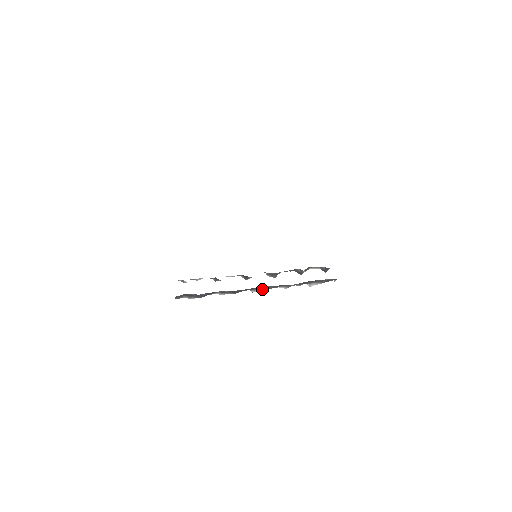
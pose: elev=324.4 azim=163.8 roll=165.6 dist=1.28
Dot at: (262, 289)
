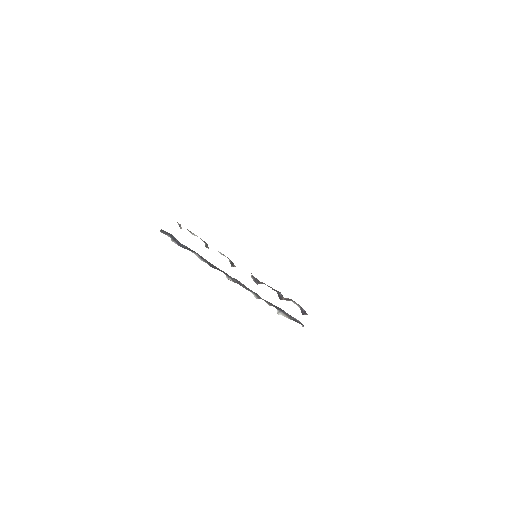
Dot at: (235, 281)
